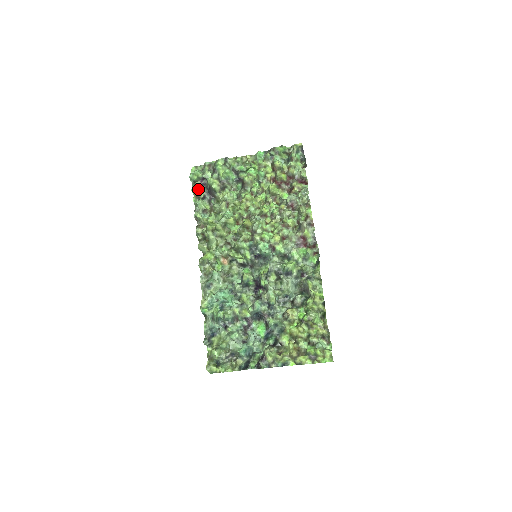
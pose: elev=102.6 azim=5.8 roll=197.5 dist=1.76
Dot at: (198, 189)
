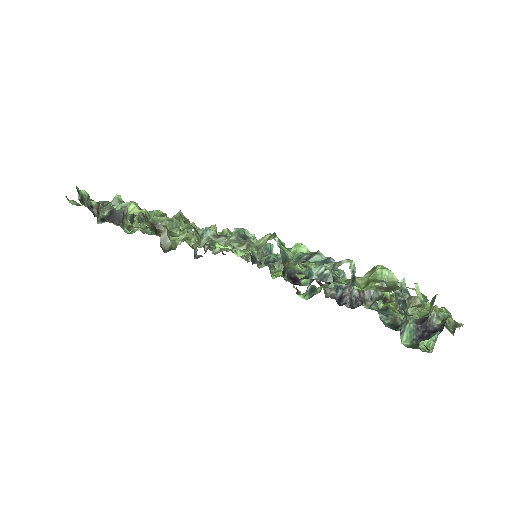
Dot at: (94, 204)
